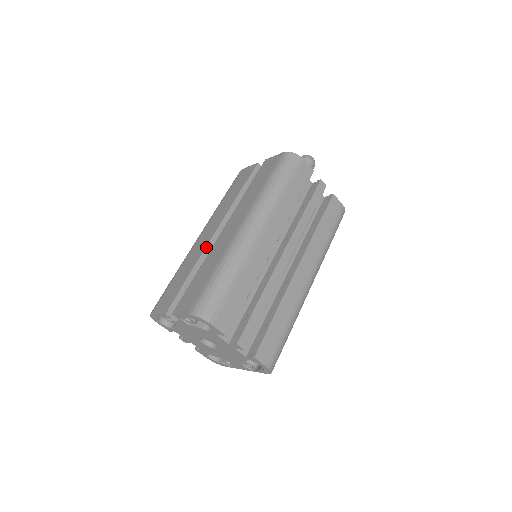
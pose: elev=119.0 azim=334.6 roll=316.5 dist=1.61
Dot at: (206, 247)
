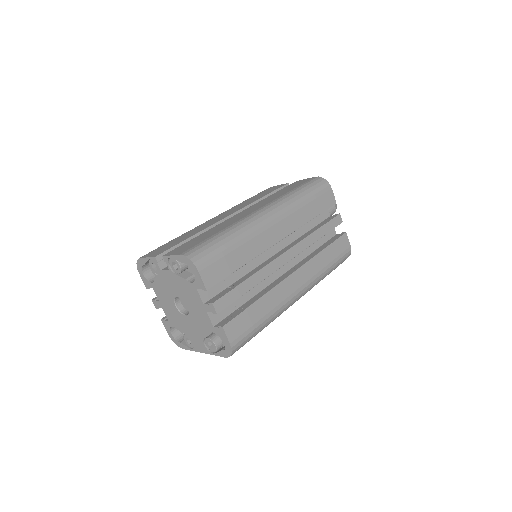
Dot at: (216, 223)
